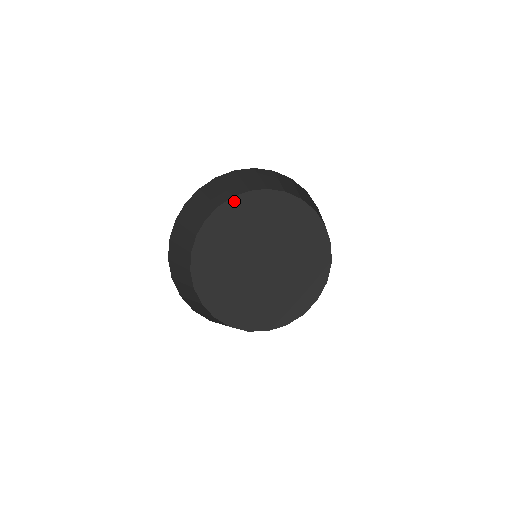
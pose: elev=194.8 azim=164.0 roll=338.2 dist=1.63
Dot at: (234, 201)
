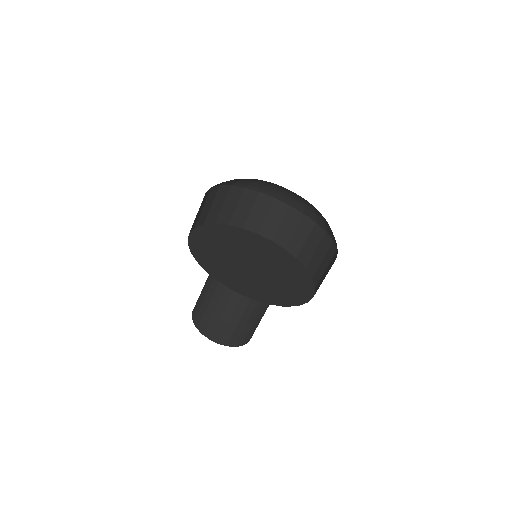
Dot at: (270, 241)
